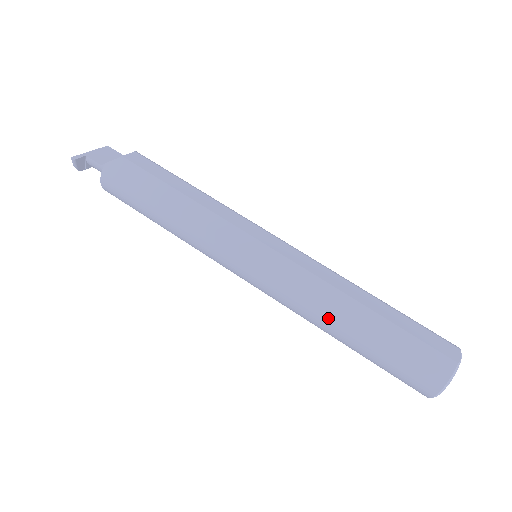
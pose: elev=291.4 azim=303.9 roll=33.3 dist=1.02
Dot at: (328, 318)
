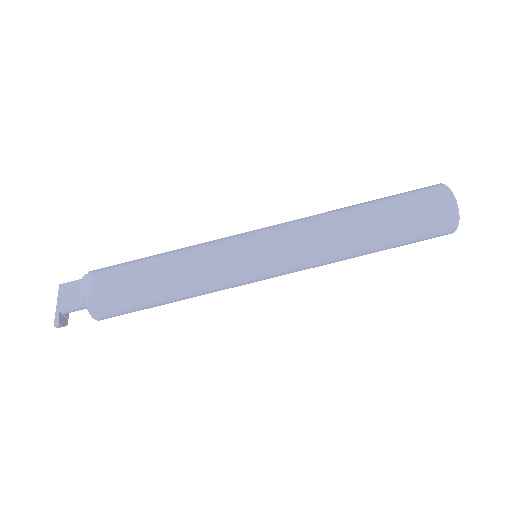
Dot at: (348, 252)
